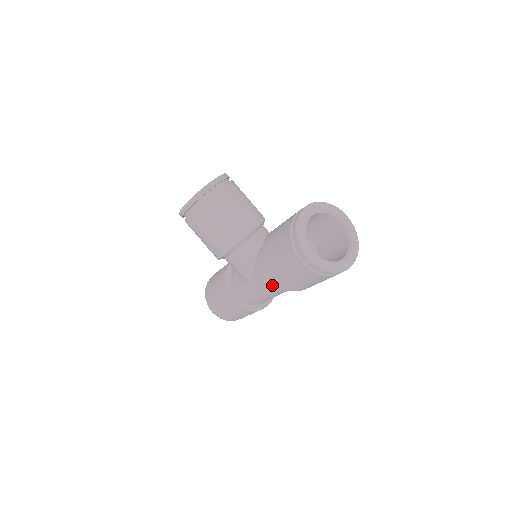
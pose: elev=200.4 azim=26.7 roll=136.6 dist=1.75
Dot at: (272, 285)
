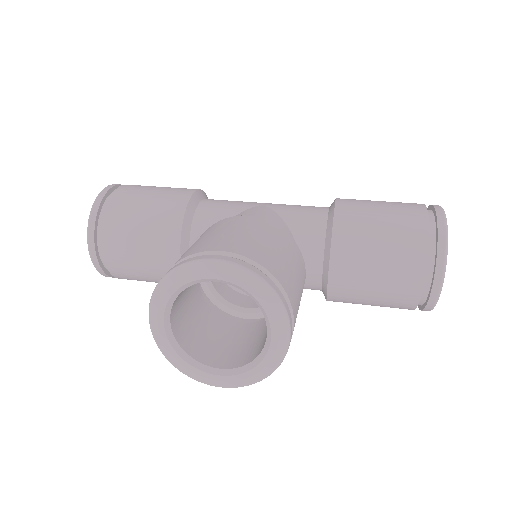
Dot at: occluded
